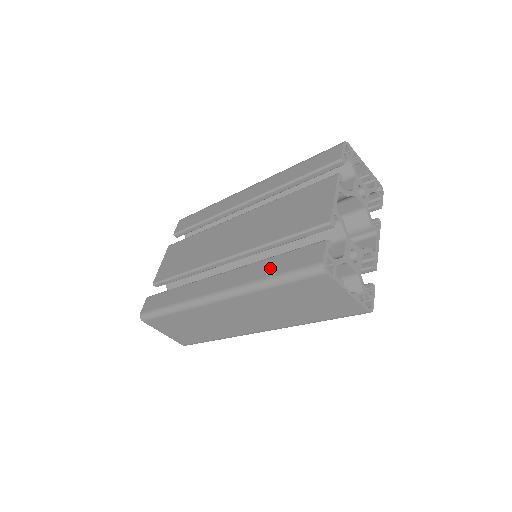
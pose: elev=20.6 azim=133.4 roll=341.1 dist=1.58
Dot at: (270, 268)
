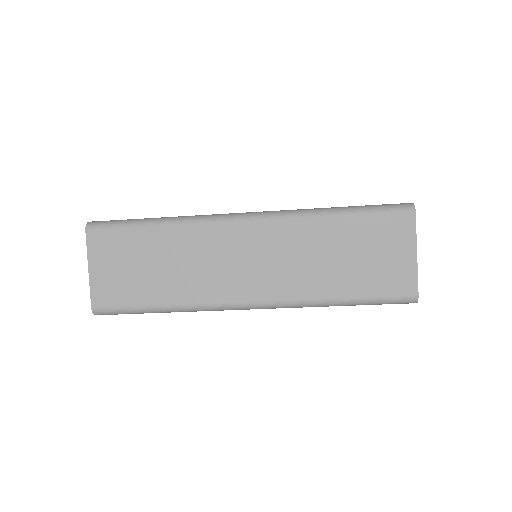
Dot at: occluded
